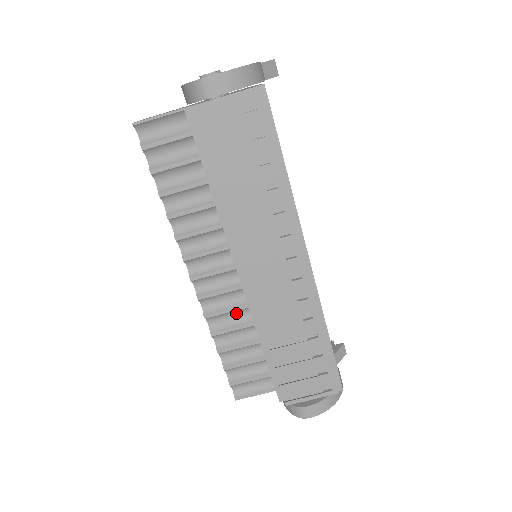
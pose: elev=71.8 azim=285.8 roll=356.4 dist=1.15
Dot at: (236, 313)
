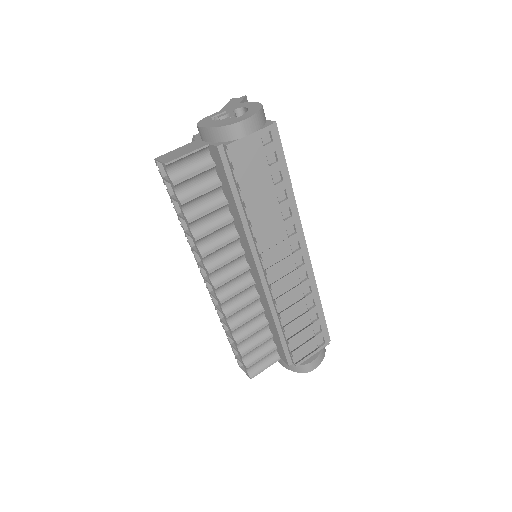
Dot at: (248, 306)
